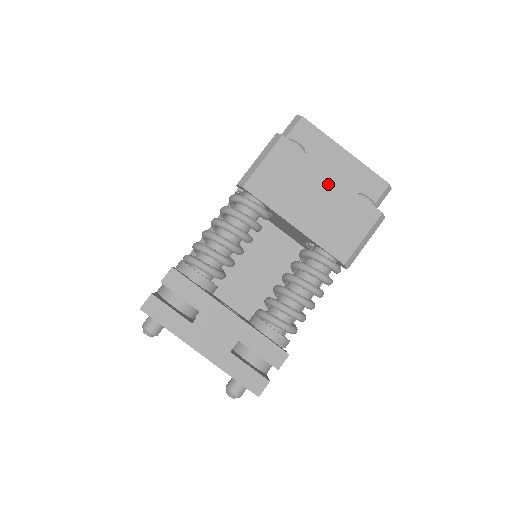
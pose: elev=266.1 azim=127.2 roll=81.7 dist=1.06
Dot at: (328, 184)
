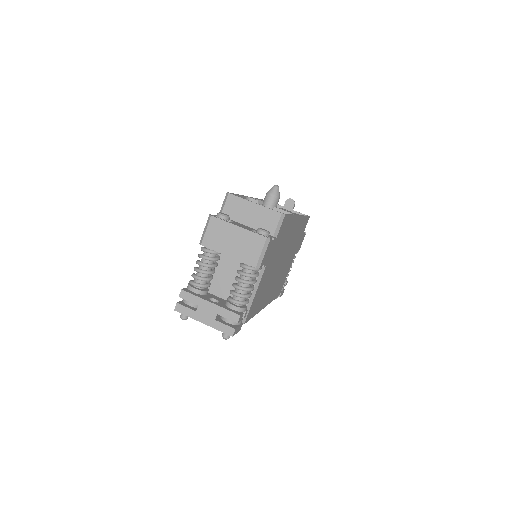
Dot at: (238, 232)
